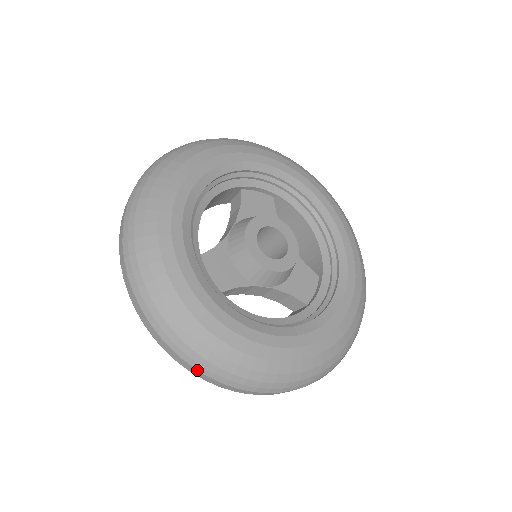
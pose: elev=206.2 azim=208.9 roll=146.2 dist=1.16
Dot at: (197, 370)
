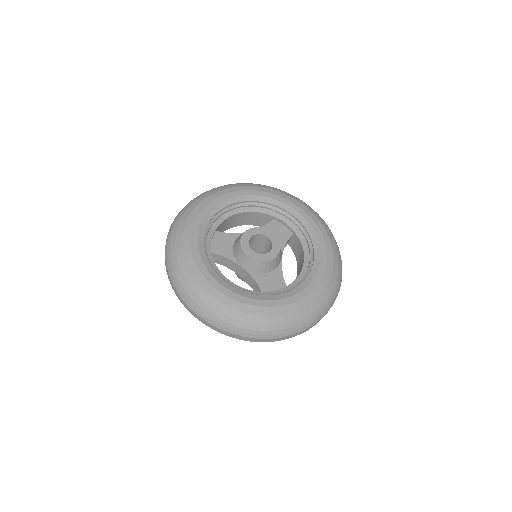
Dot at: (169, 275)
